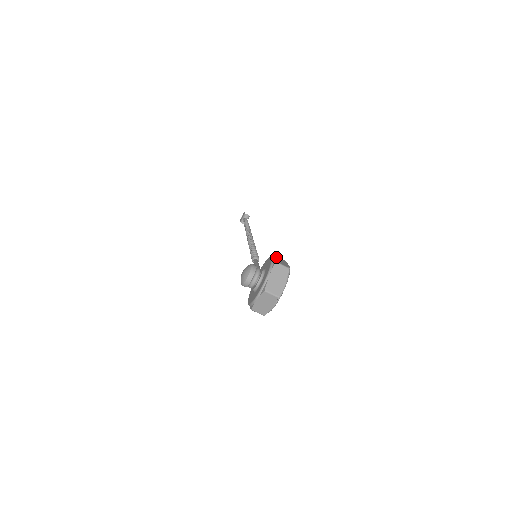
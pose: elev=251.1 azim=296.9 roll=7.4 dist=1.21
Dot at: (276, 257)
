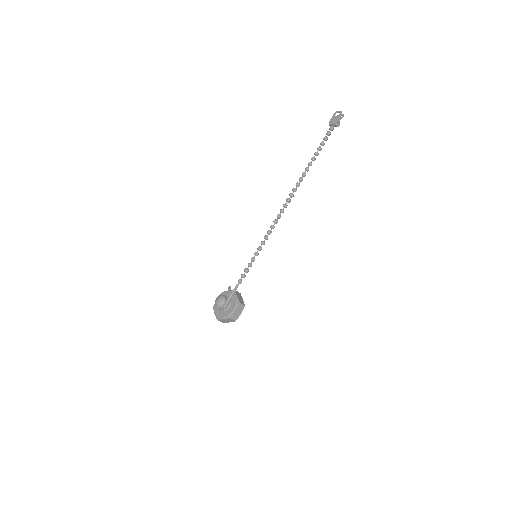
Dot at: (239, 306)
